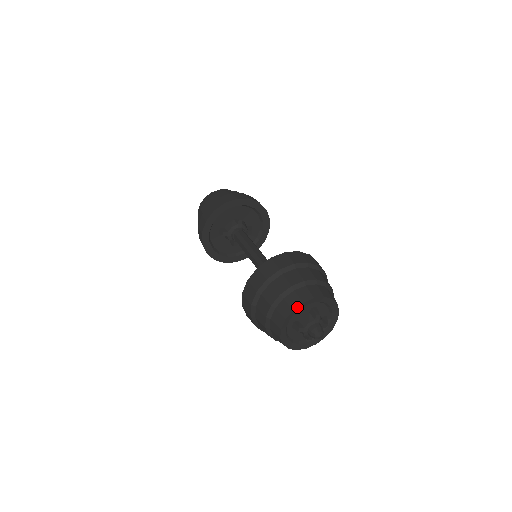
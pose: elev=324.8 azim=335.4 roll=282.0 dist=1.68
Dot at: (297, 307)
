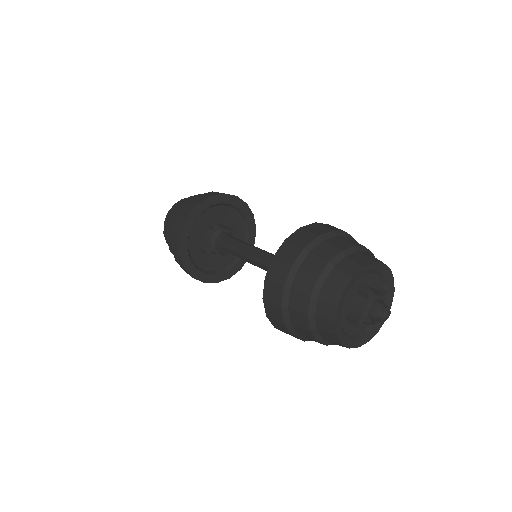
Dot at: (340, 300)
